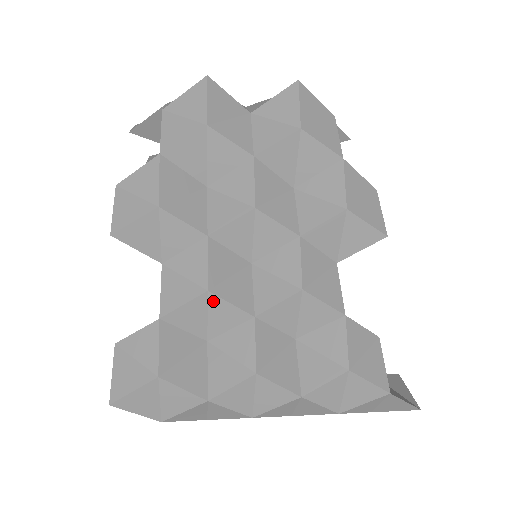
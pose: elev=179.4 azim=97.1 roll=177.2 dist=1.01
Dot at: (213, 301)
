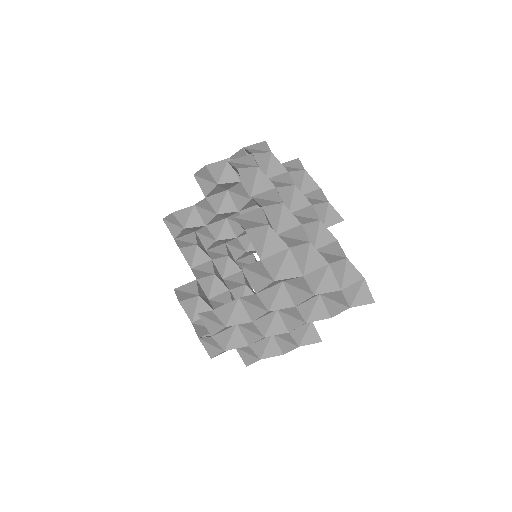
Dot at: (284, 210)
